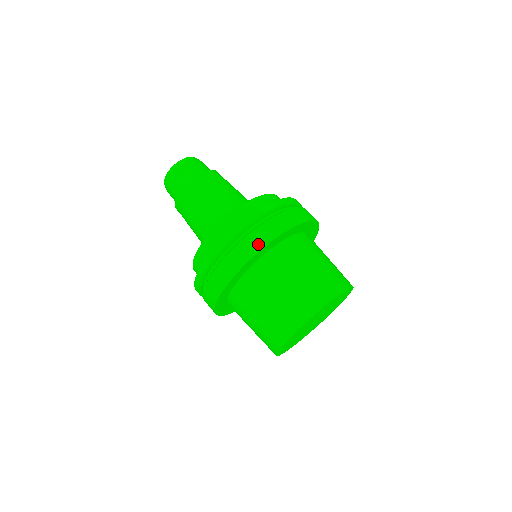
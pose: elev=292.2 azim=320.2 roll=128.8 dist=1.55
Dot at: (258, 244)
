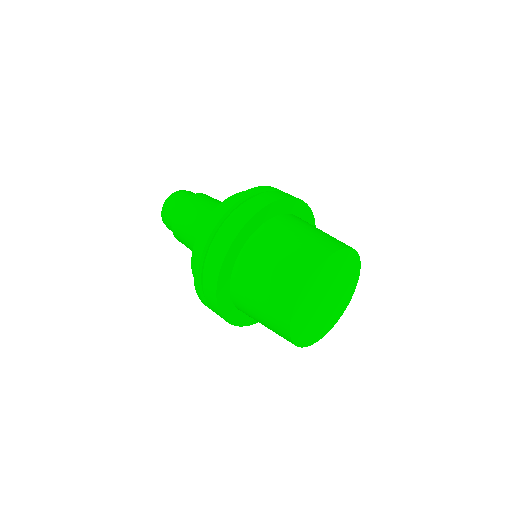
Dot at: (231, 234)
